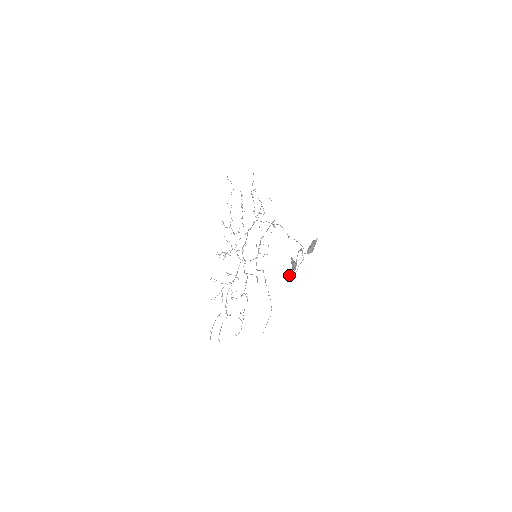
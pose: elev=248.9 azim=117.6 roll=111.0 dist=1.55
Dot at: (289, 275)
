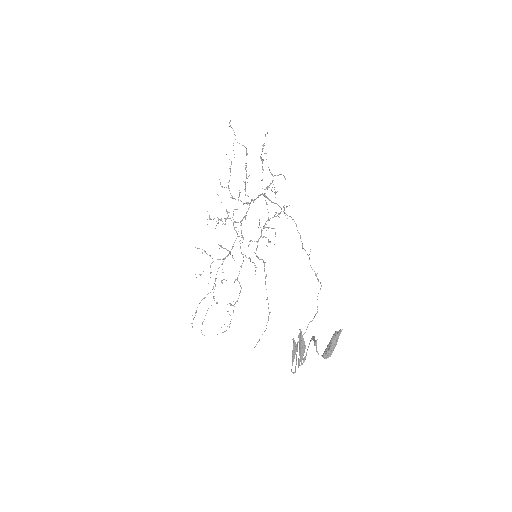
Dot at: (293, 359)
